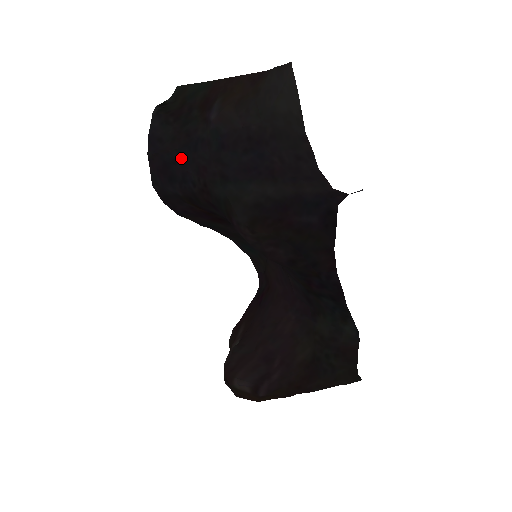
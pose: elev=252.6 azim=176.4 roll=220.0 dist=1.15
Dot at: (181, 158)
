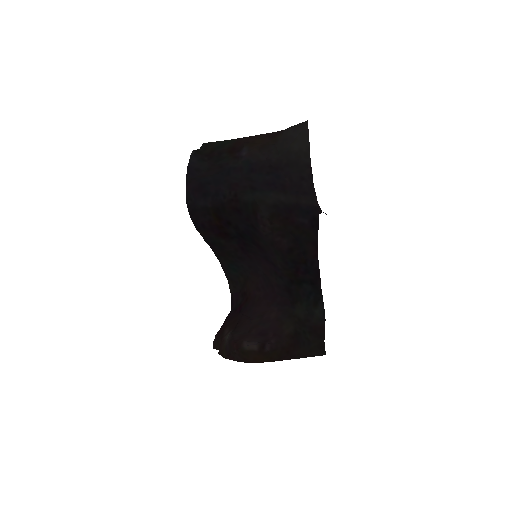
Dot at: (215, 180)
